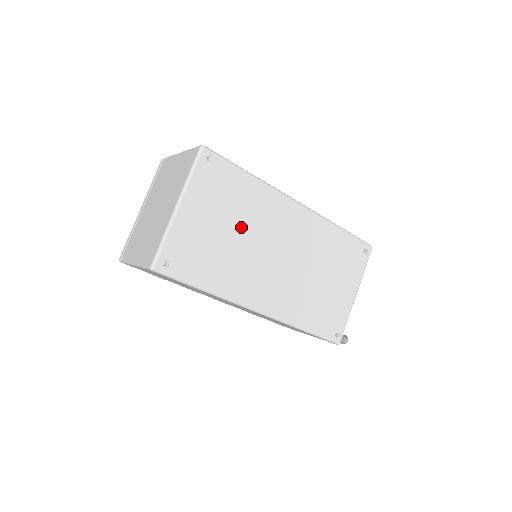
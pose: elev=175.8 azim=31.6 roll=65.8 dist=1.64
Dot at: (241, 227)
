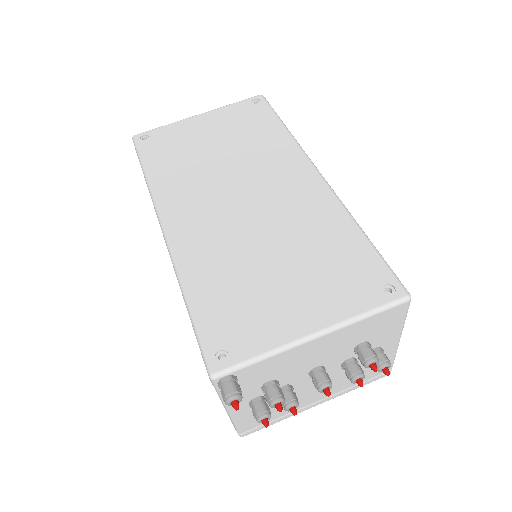
Dot at: (231, 153)
